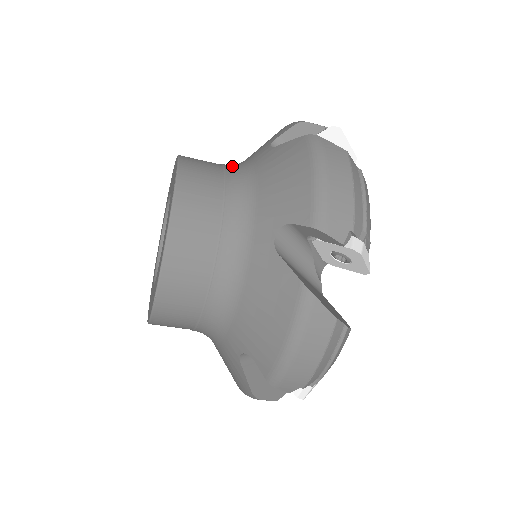
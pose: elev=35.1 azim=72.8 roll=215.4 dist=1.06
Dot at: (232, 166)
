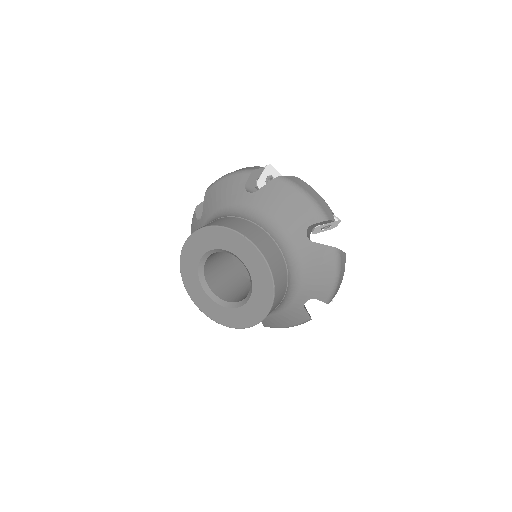
Dot at: (238, 214)
